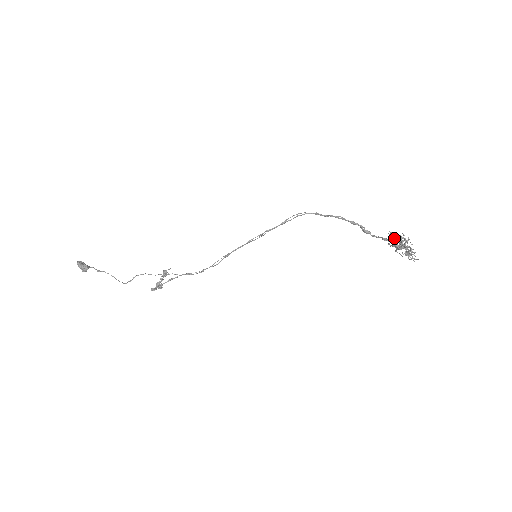
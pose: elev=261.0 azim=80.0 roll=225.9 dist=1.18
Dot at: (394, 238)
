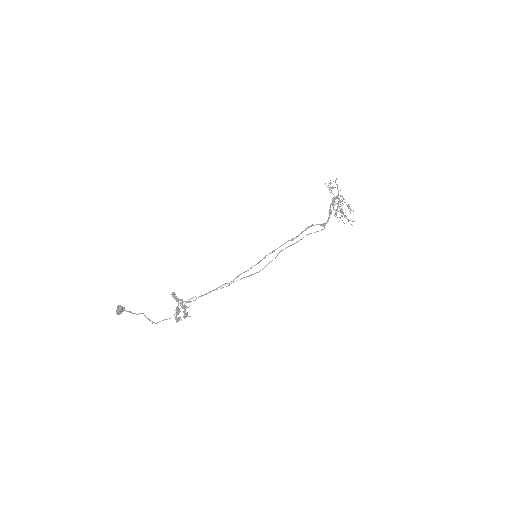
Dot at: (336, 210)
